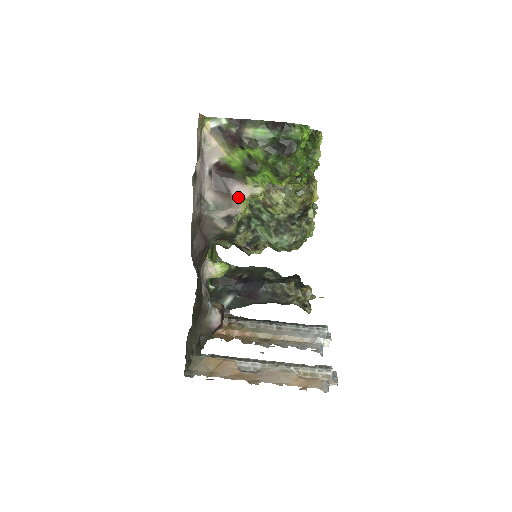
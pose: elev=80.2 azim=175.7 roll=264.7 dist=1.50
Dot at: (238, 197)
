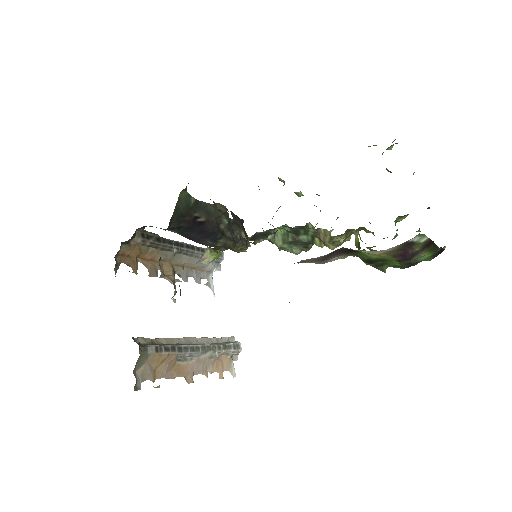
Dot at: occluded
